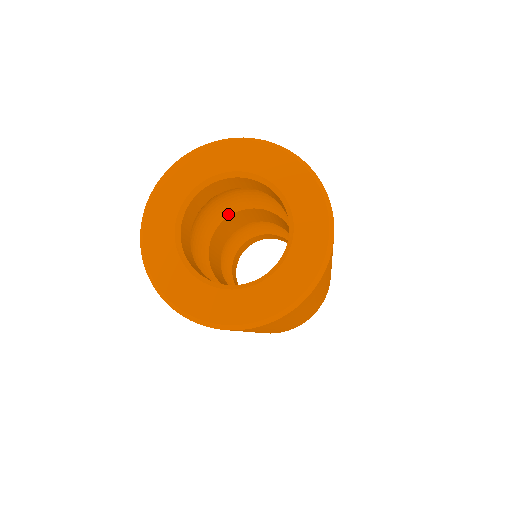
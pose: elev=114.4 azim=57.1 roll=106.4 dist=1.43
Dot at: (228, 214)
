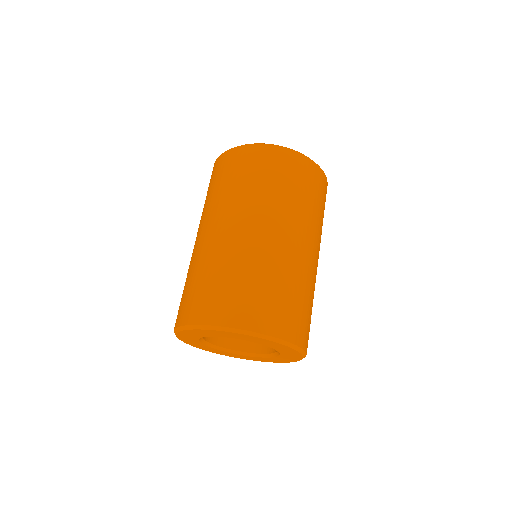
Dot at: occluded
